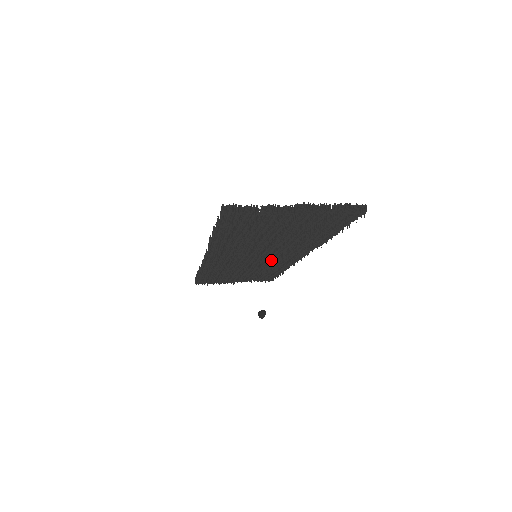
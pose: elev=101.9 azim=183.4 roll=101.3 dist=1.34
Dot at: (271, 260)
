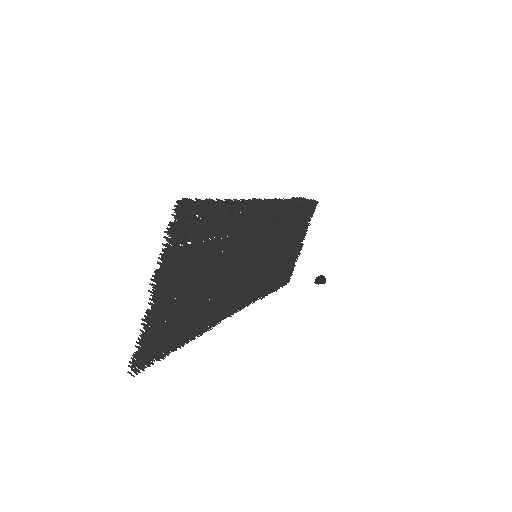
Dot at: (270, 235)
